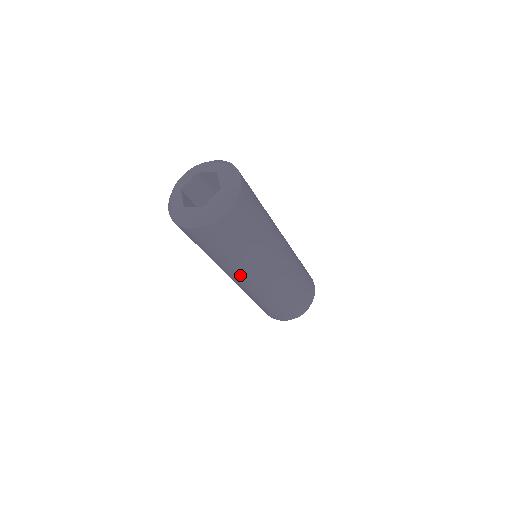
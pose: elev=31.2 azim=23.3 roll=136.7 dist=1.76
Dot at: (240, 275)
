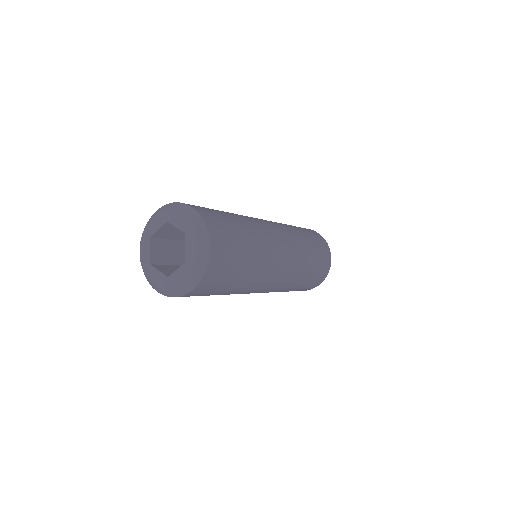
Dot at: (261, 285)
